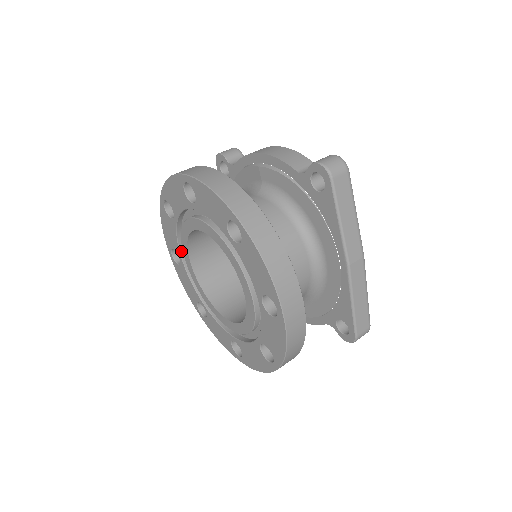
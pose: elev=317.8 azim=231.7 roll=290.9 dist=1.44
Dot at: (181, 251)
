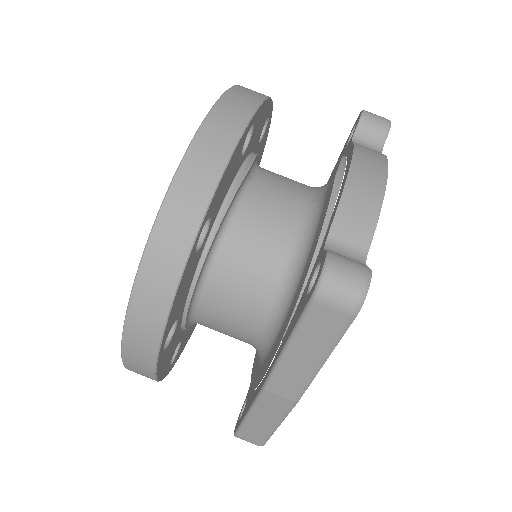
Dot at: occluded
